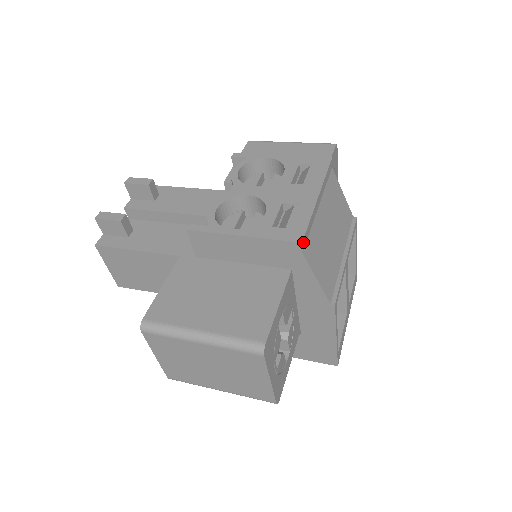
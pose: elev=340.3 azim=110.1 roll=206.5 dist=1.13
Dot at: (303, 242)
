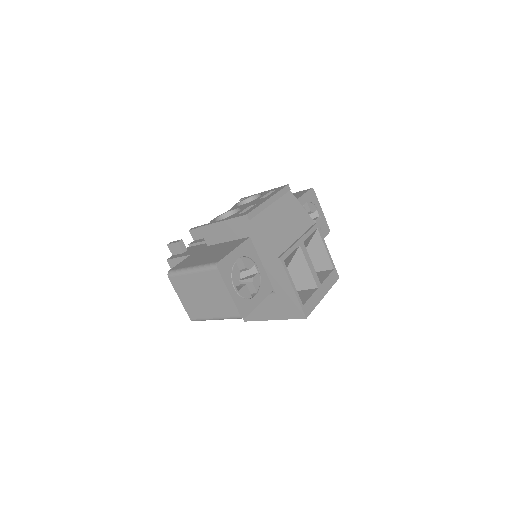
Dot at: (248, 215)
